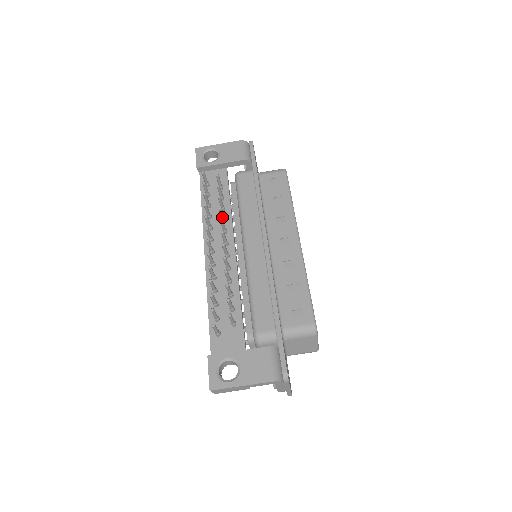
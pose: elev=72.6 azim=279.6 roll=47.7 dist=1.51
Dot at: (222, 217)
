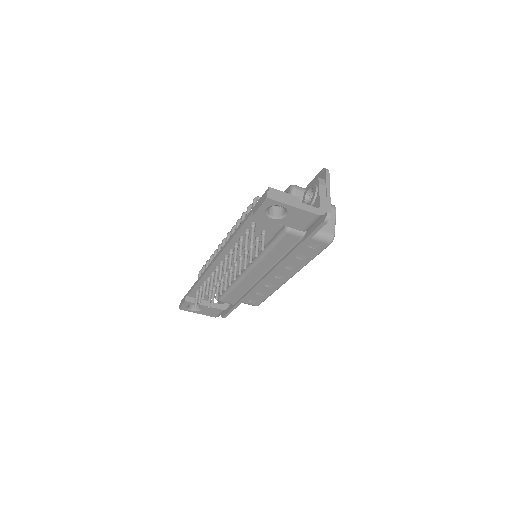
Dot at: (245, 258)
